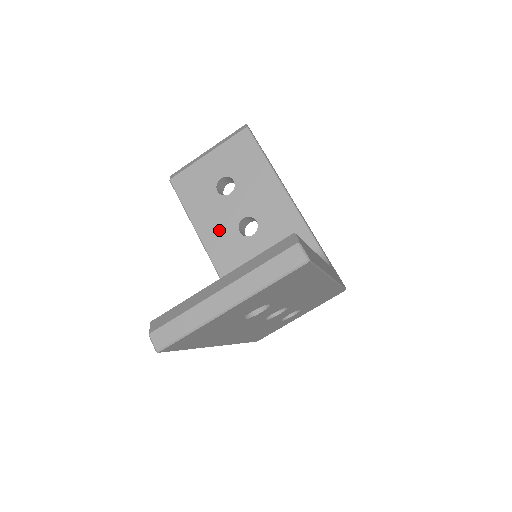
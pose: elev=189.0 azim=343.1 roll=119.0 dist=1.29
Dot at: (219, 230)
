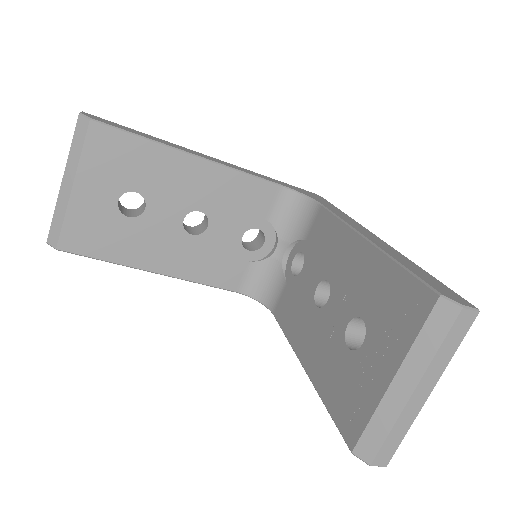
Dot at: (168, 250)
